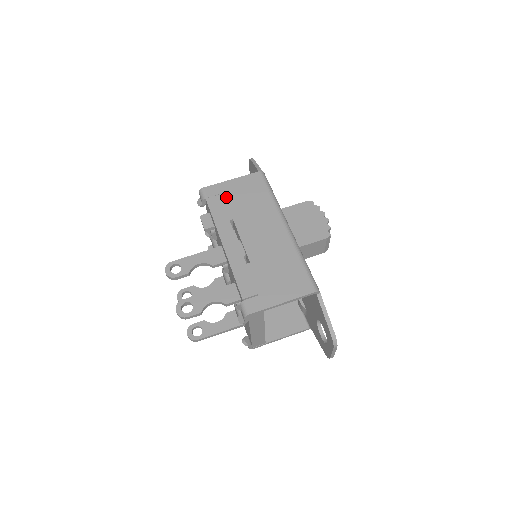
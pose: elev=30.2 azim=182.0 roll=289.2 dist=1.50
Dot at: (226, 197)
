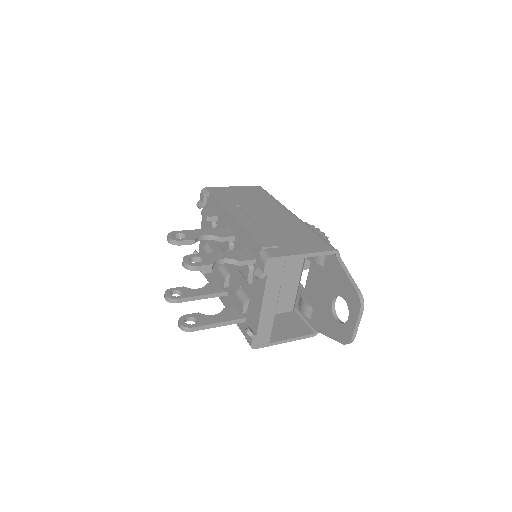
Dot at: (230, 194)
